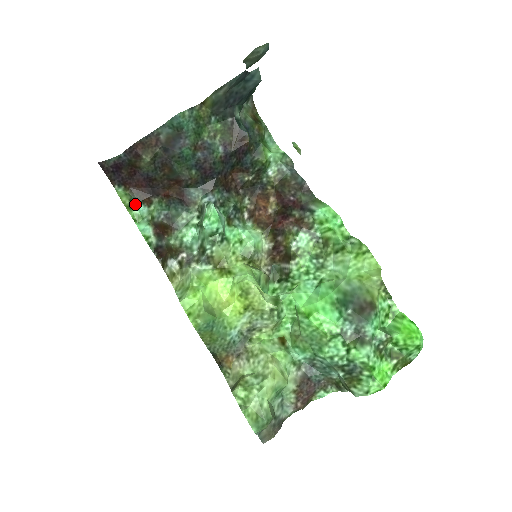
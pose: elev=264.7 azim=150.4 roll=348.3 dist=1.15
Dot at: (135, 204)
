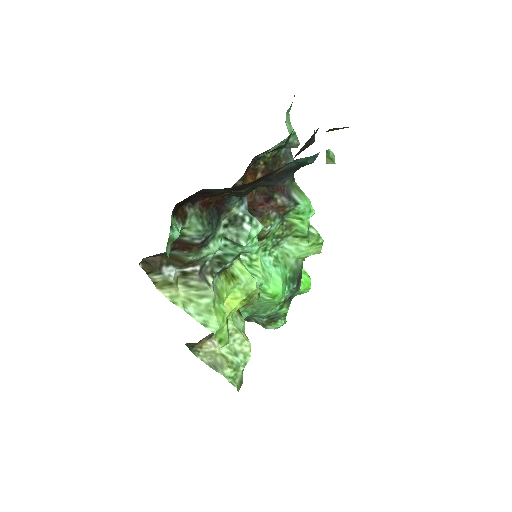
Dot at: (171, 224)
